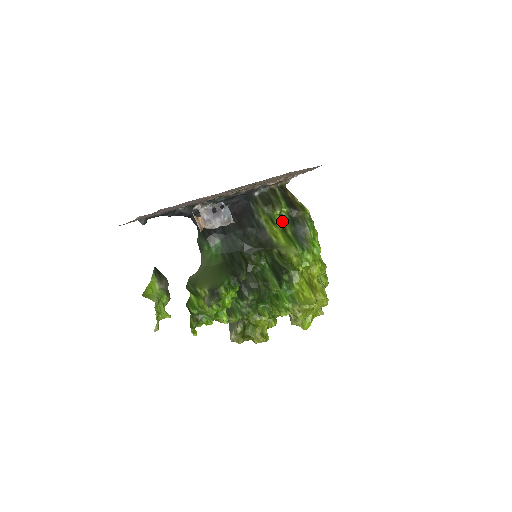
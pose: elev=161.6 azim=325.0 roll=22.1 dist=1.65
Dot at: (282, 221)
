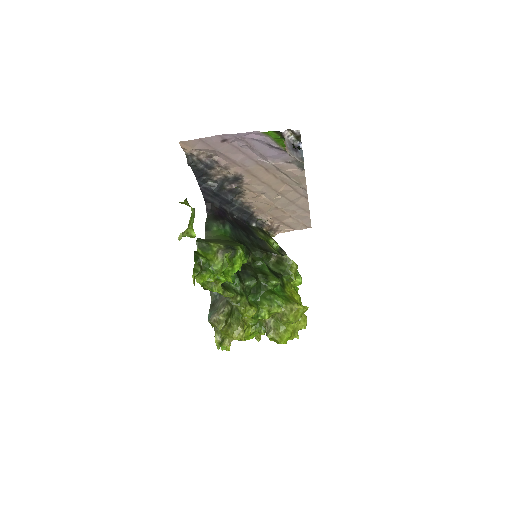
Dot at: occluded
